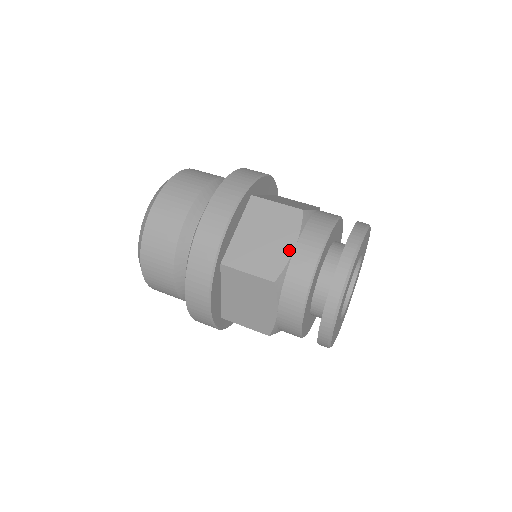
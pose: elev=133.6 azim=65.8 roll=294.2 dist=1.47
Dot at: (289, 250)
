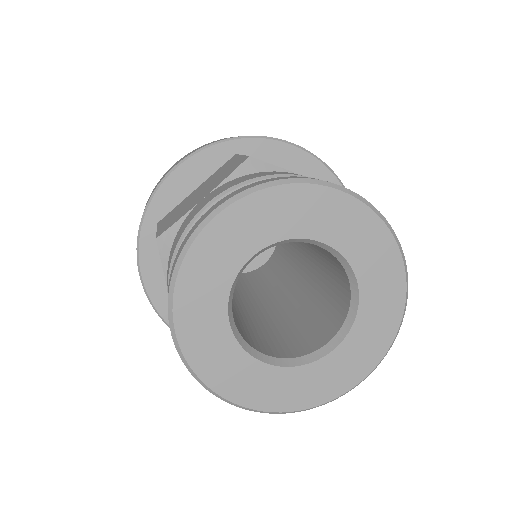
Dot at: (299, 174)
